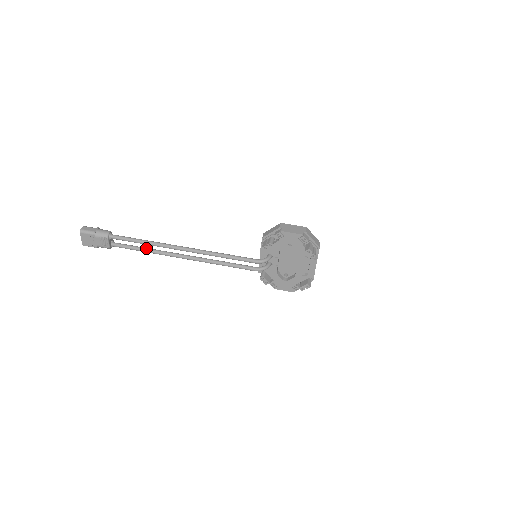
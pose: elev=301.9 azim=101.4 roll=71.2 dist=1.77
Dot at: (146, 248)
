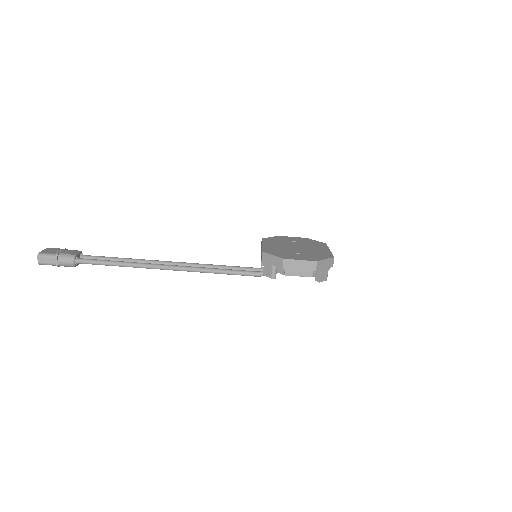
Dot at: (124, 261)
